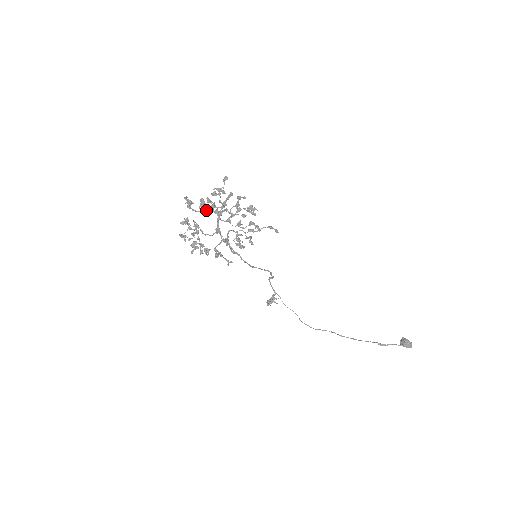
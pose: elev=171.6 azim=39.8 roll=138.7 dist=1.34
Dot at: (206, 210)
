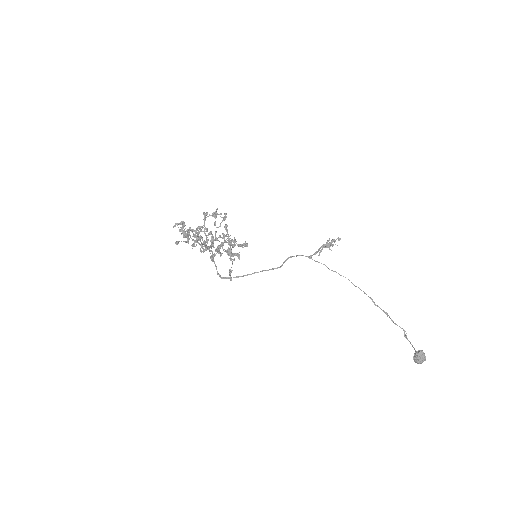
Dot at: occluded
